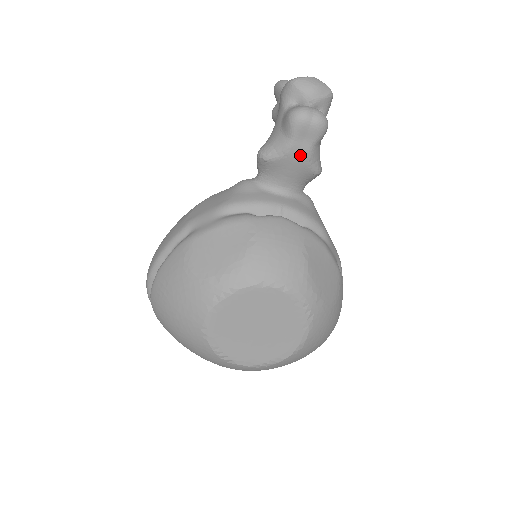
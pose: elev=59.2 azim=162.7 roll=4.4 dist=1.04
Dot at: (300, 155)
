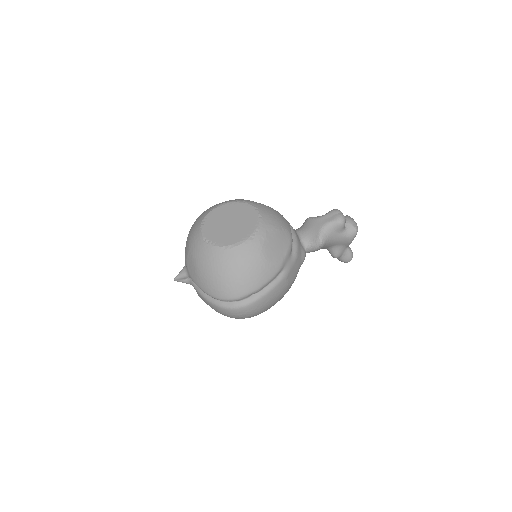
Dot at: (322, 222)
